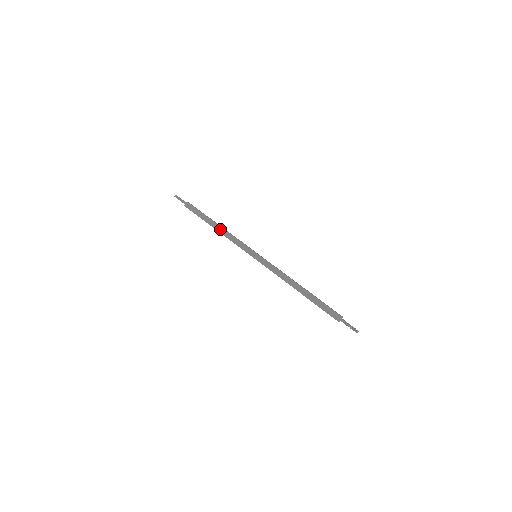
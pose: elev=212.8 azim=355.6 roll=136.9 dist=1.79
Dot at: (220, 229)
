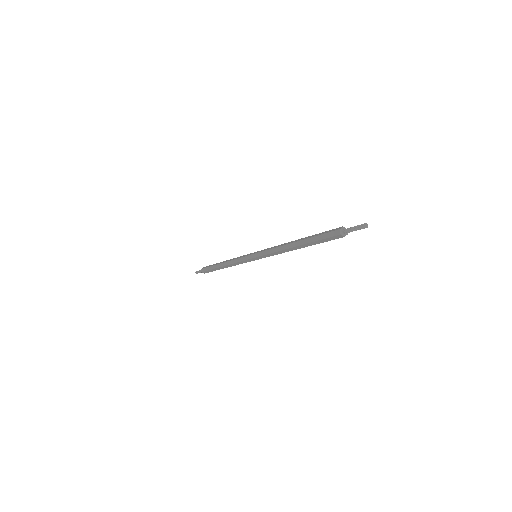
Dot at: (225, 265)
